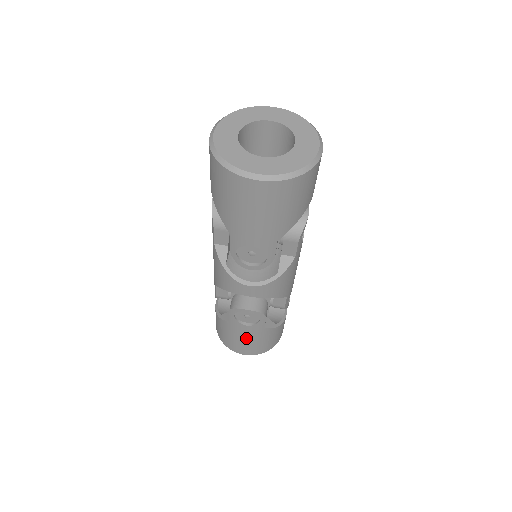
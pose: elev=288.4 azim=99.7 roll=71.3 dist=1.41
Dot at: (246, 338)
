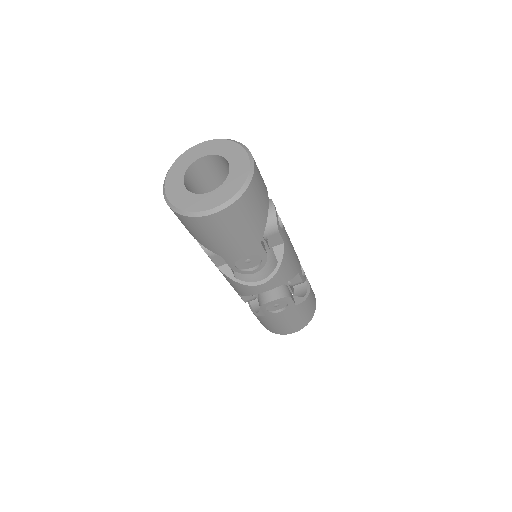
Dot at: (287, 321)
